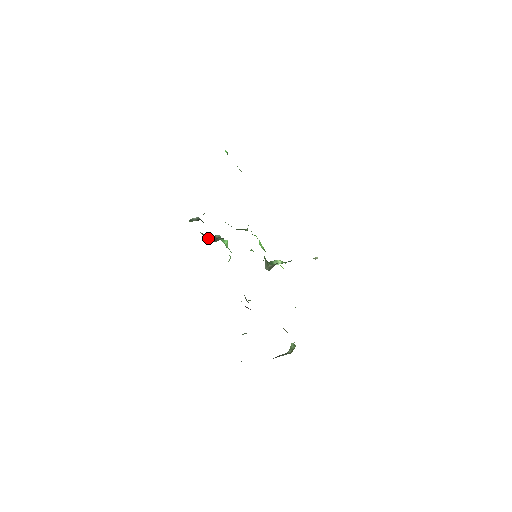
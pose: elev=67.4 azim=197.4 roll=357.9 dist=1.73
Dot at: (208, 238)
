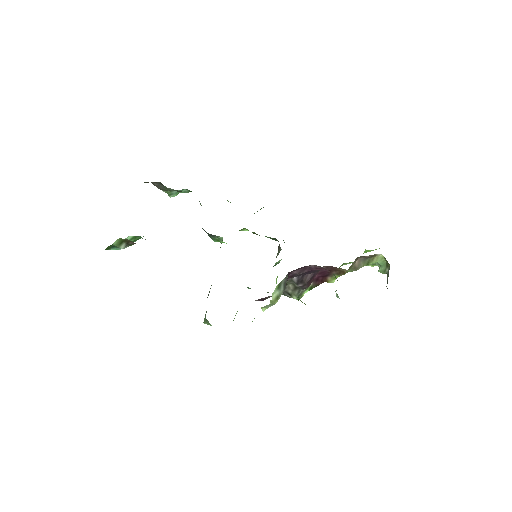
Dot at: occluded
